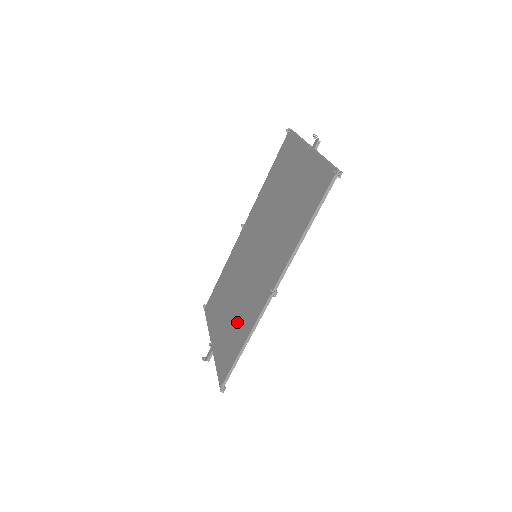
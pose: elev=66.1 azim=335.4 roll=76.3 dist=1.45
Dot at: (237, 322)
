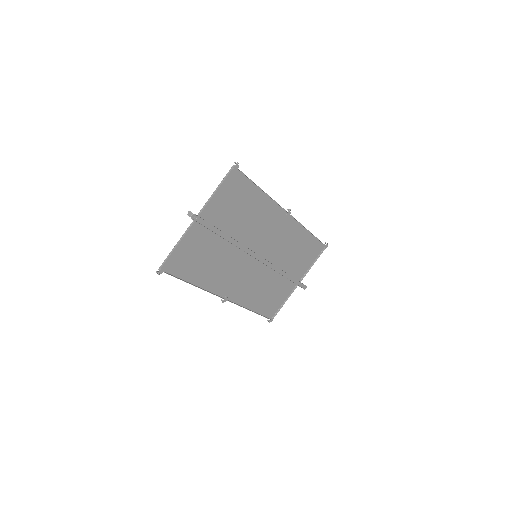
Dot at: (264, 290)
